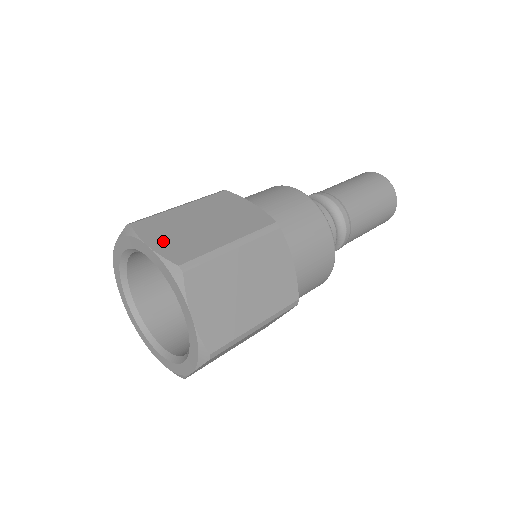
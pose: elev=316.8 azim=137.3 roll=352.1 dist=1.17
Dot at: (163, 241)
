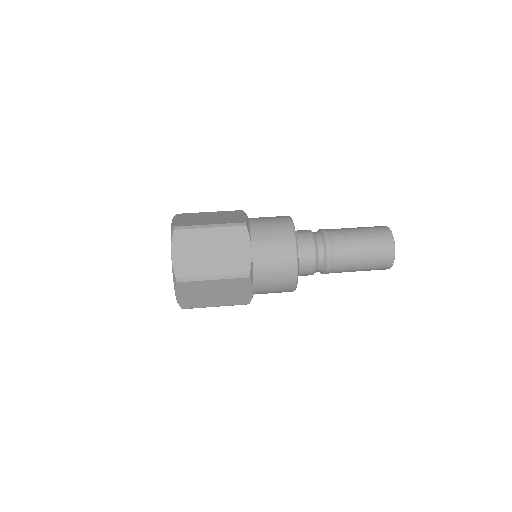
Dot at: (181, 255)
